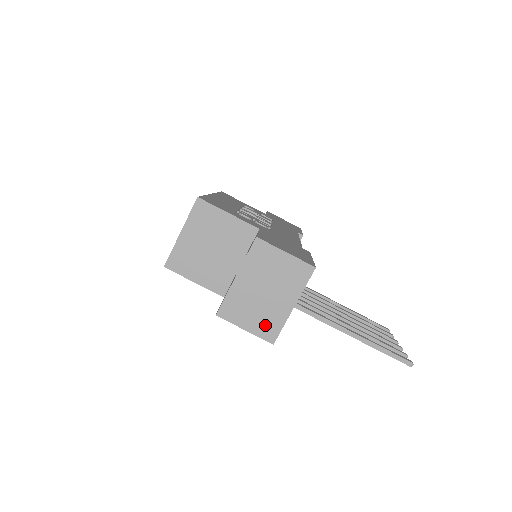
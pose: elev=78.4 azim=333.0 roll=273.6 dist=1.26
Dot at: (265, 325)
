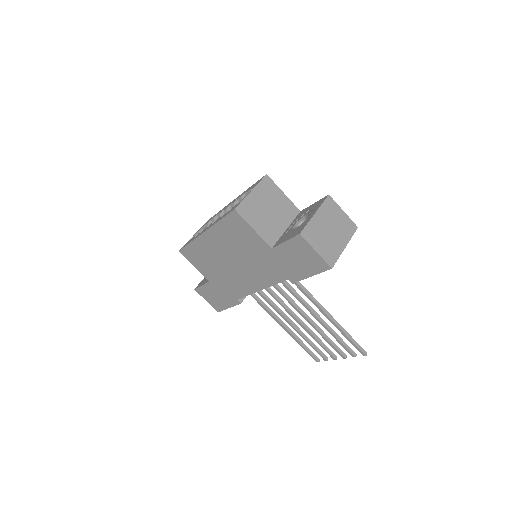
Dot at: (328, 253)
